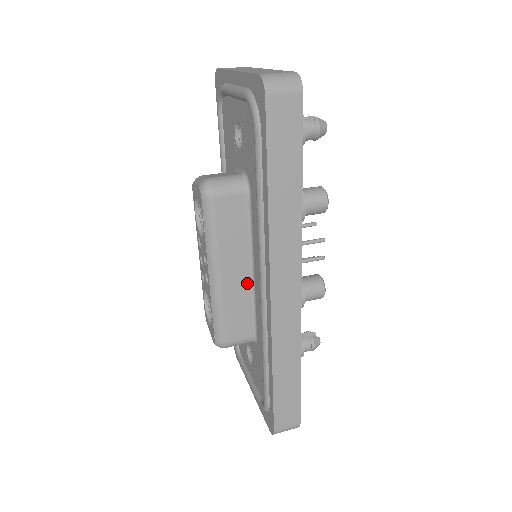
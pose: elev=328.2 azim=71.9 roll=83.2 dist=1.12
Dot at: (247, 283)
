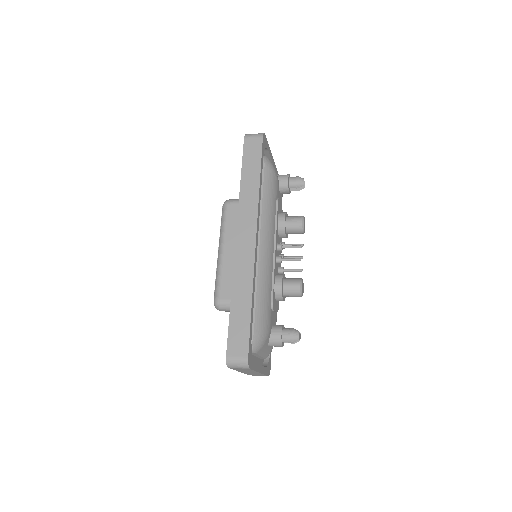
Dot at: occluded
